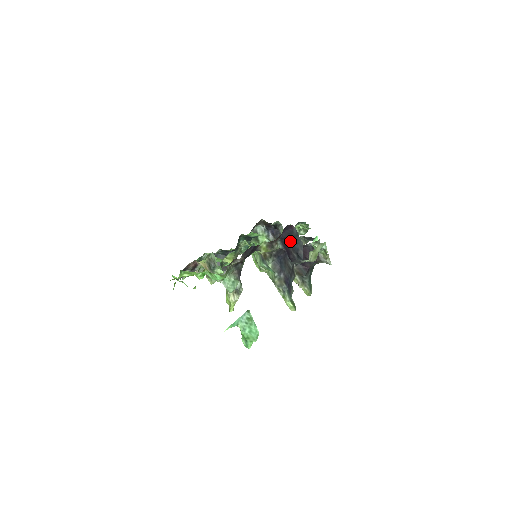
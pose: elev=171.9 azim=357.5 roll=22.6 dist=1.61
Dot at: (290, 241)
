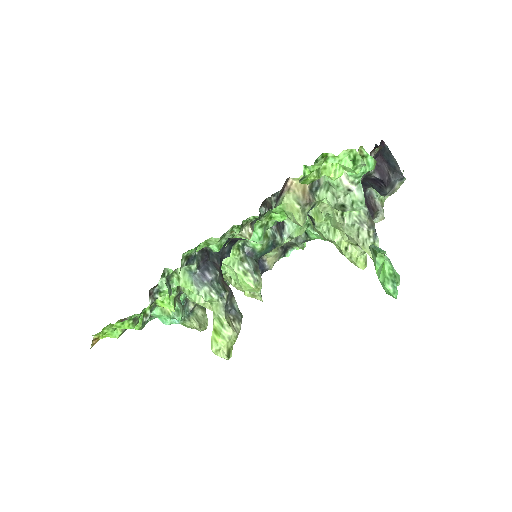
Dot at: (385, 159)
